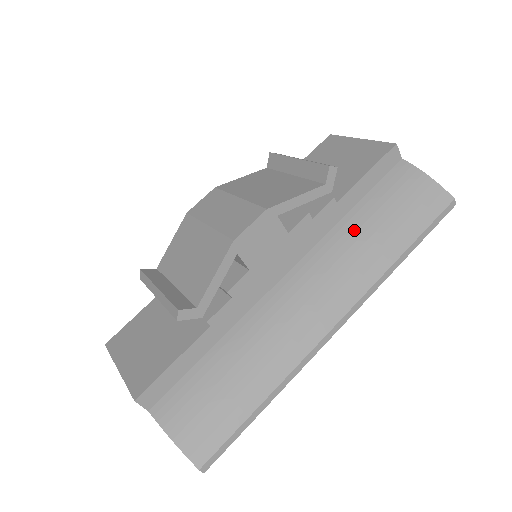
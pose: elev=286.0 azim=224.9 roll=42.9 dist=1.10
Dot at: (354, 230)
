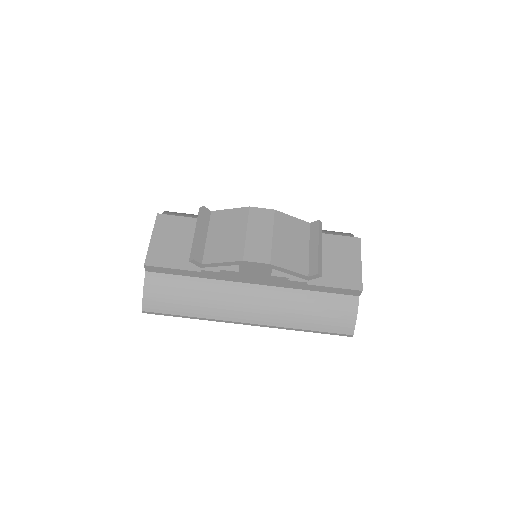
Dot at: (300, 300)
